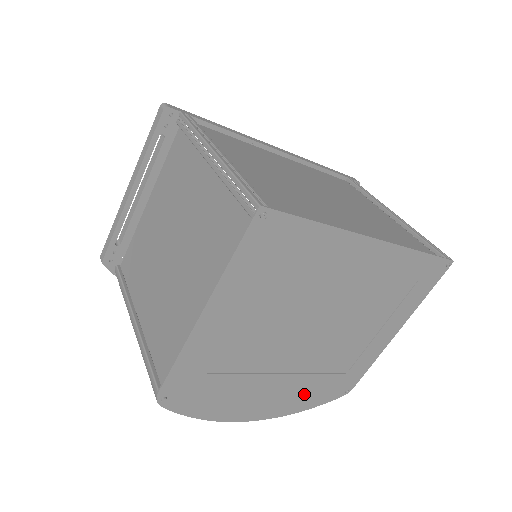
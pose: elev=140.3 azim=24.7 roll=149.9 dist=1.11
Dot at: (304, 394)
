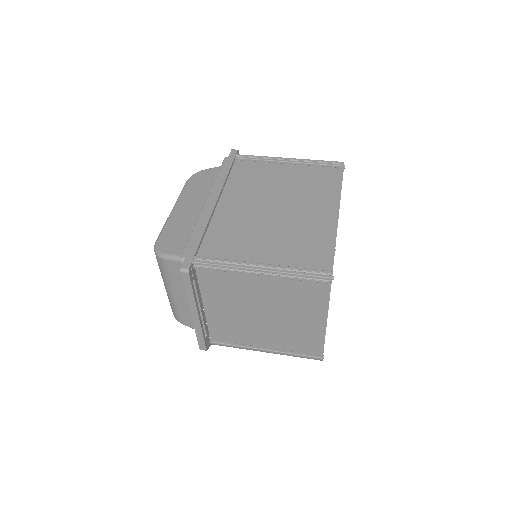
Dot at: occluded
